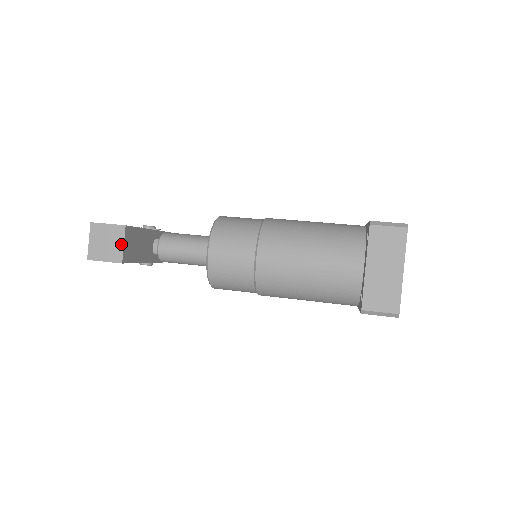
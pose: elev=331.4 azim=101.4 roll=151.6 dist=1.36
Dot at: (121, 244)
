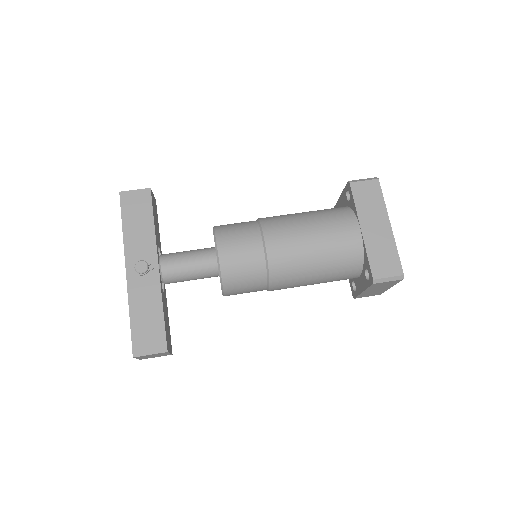
Dot at: occluded
